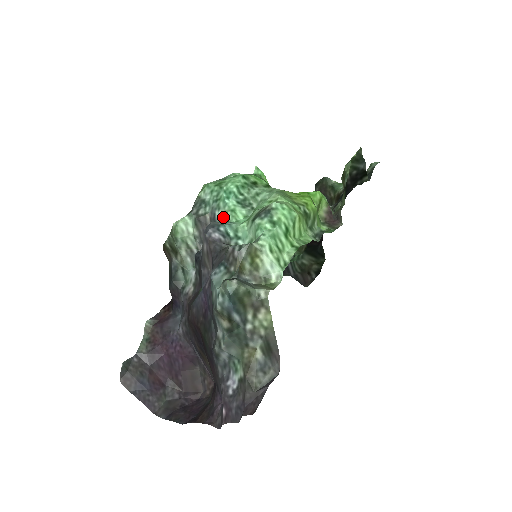
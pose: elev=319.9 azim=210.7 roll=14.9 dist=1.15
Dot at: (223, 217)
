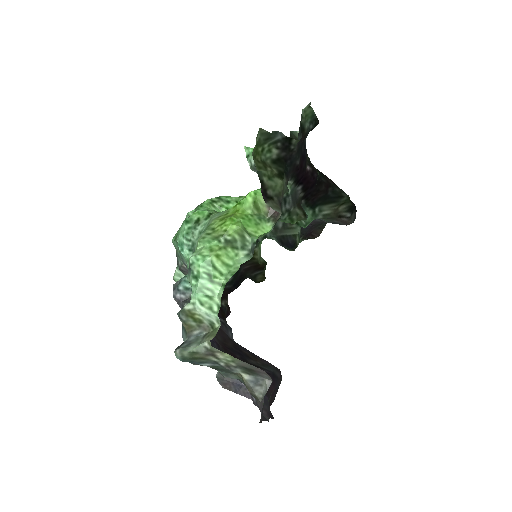
Dot at: occluded
